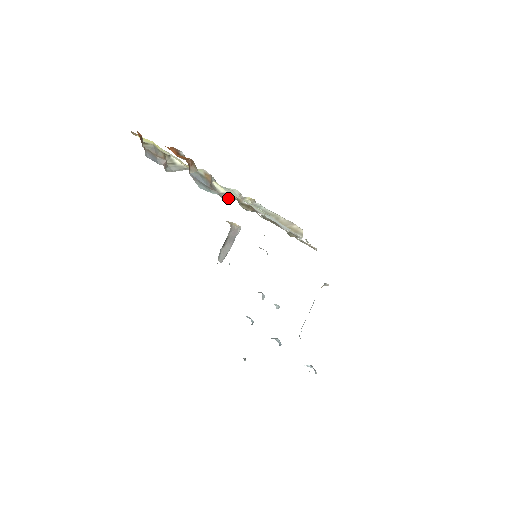
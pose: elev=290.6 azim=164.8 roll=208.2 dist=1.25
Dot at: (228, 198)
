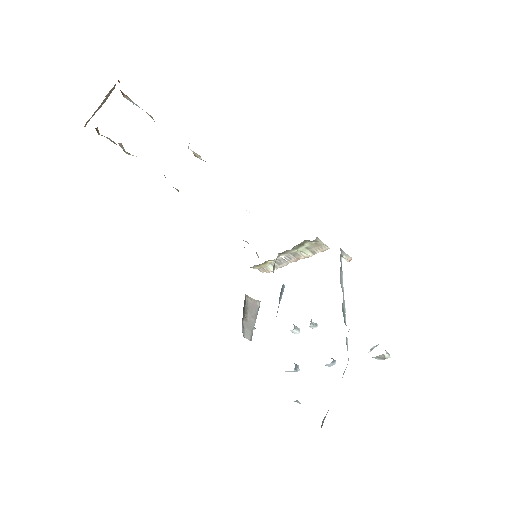
Dot at: occluded
